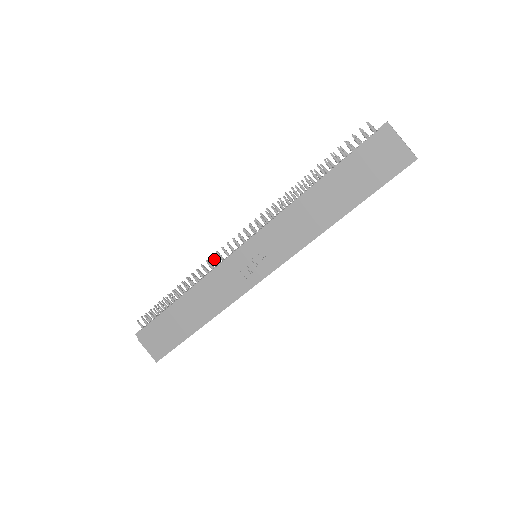
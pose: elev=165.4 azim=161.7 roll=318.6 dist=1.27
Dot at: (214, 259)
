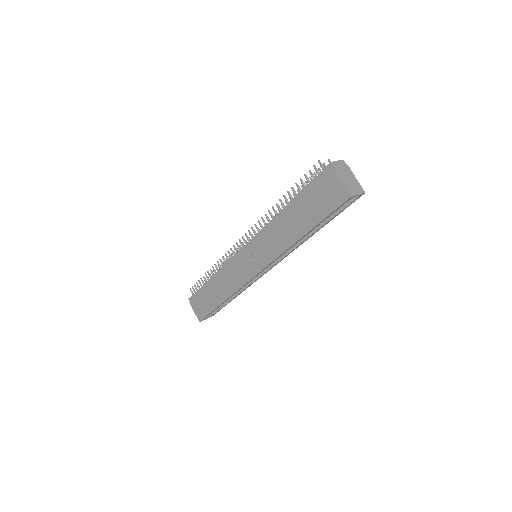
Dot at: (229, 253)
